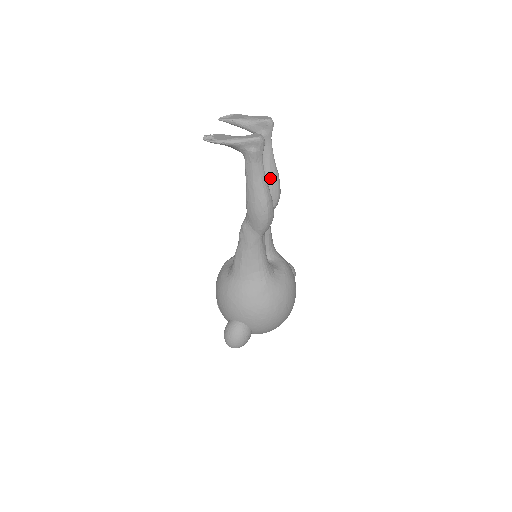
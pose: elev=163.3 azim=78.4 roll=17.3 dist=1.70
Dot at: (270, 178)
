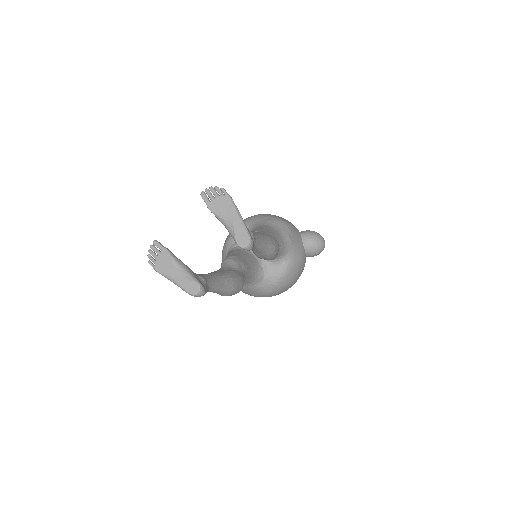
Dot at: (257, 255)
